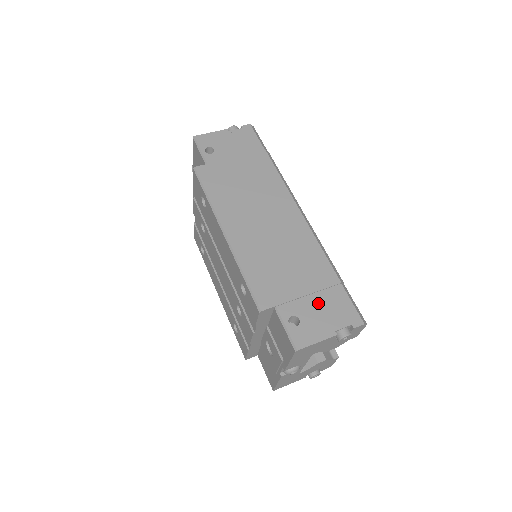
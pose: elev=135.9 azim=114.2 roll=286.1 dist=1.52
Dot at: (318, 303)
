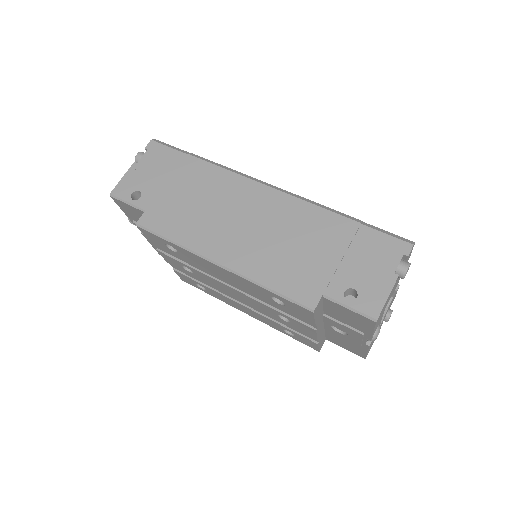
Dot at: (357, 260)
